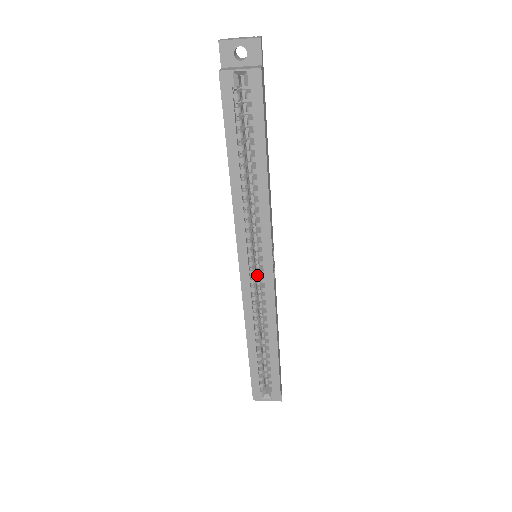
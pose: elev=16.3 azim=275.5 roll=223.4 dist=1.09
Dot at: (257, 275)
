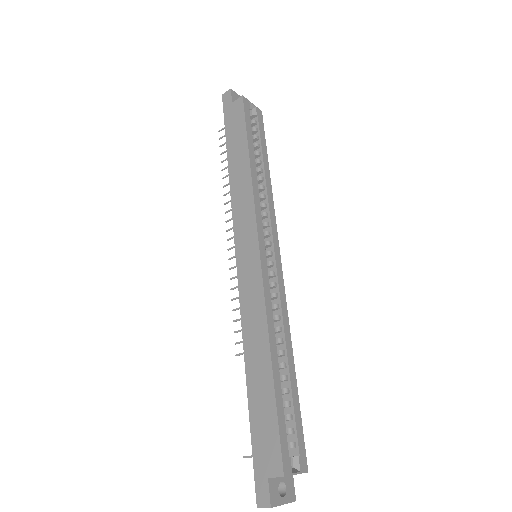
Dot at: occluded
